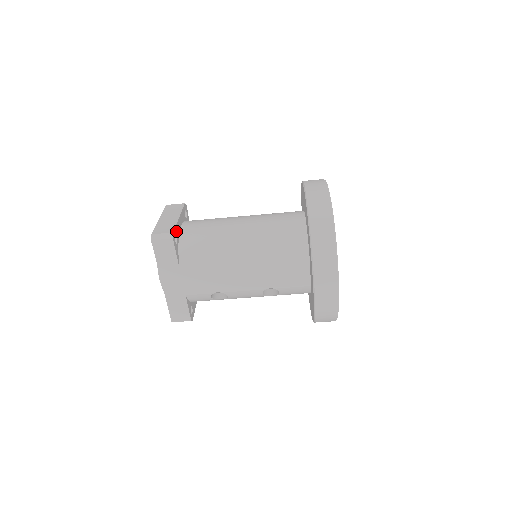
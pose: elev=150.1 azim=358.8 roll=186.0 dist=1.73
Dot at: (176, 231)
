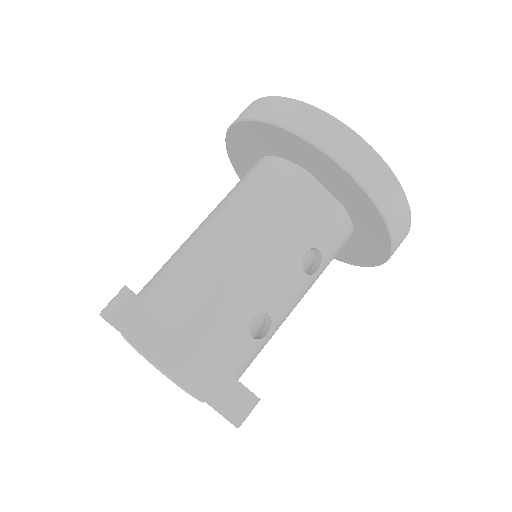
Dot at: occluded
